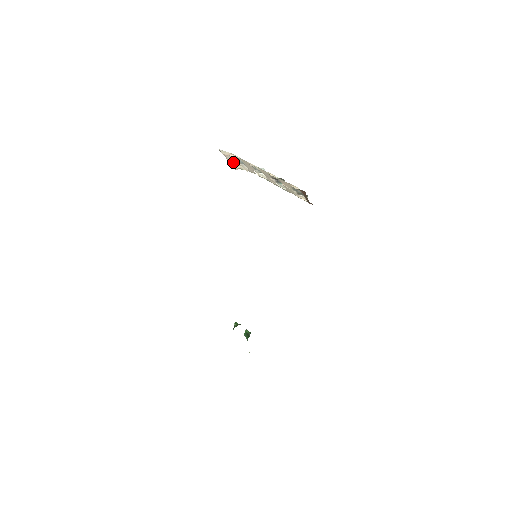
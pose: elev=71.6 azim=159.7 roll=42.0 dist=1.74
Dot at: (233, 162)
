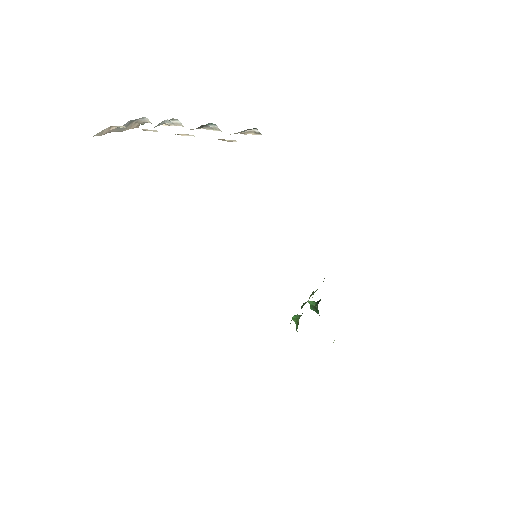
Dot at: (124, 128)
